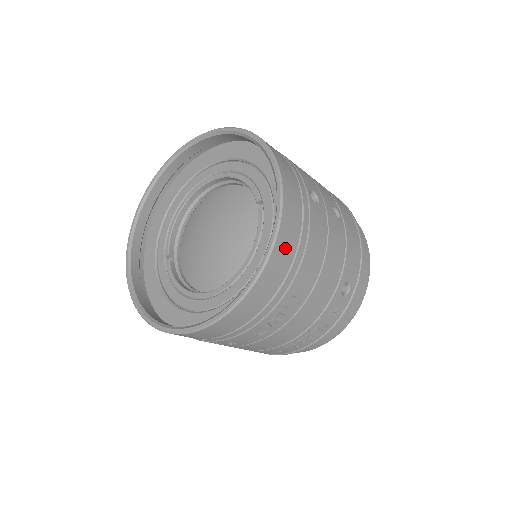
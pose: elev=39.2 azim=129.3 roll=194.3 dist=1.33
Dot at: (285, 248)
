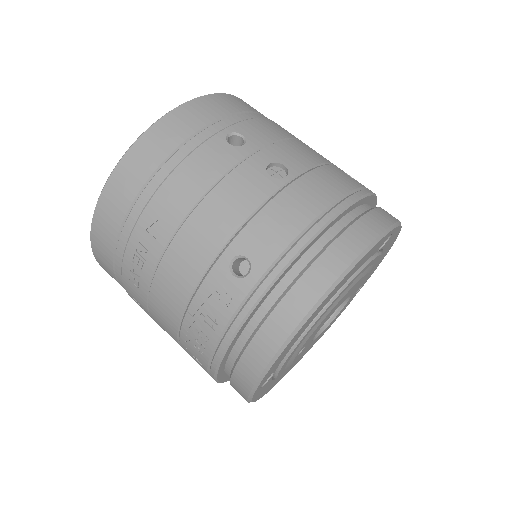
Dot at: (139, 163)
